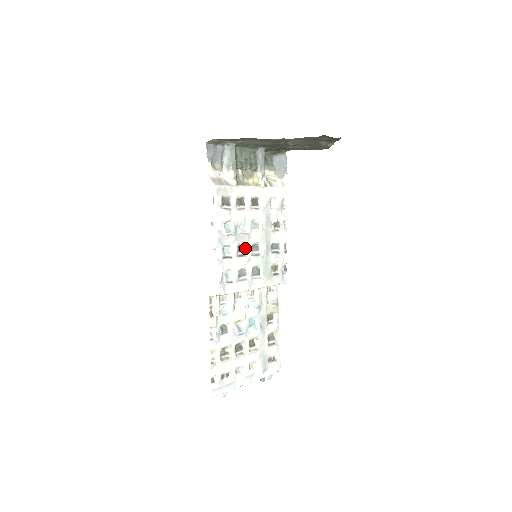
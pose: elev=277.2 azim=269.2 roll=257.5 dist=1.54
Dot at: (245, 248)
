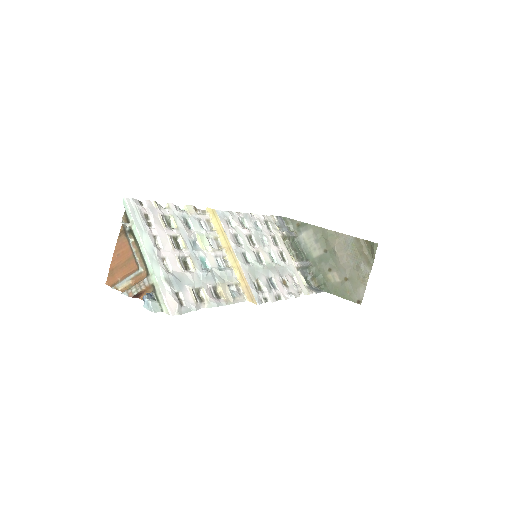
Dot at: (254, 246)
